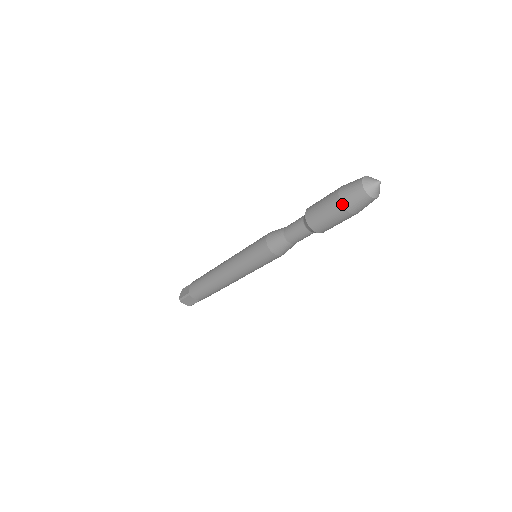
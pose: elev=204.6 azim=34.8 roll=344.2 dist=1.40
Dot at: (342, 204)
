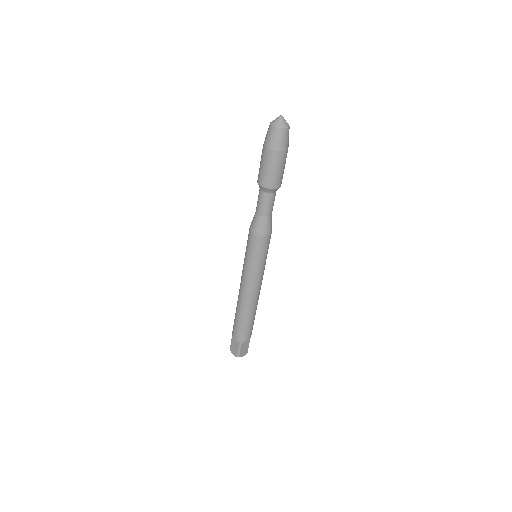
Dot at: (263, 145)
